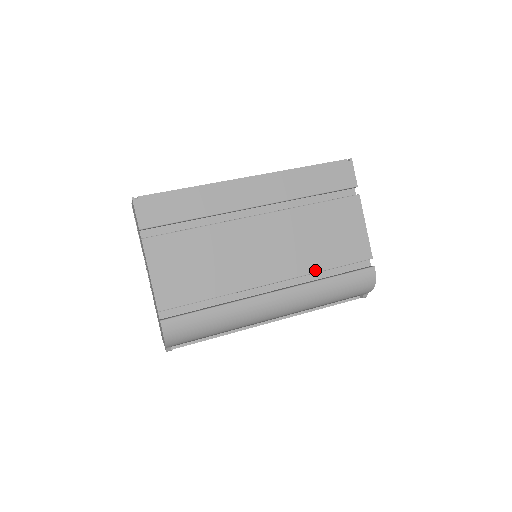
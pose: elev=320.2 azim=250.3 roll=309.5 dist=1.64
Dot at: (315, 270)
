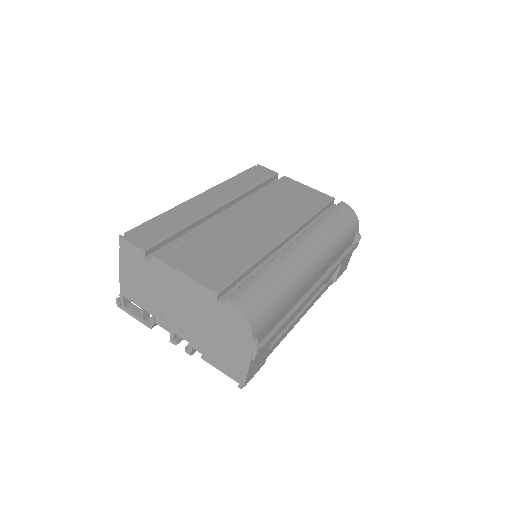
Dot at: (307, 218)
